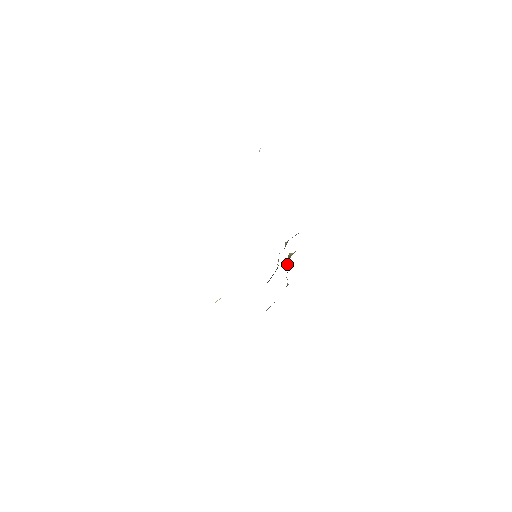
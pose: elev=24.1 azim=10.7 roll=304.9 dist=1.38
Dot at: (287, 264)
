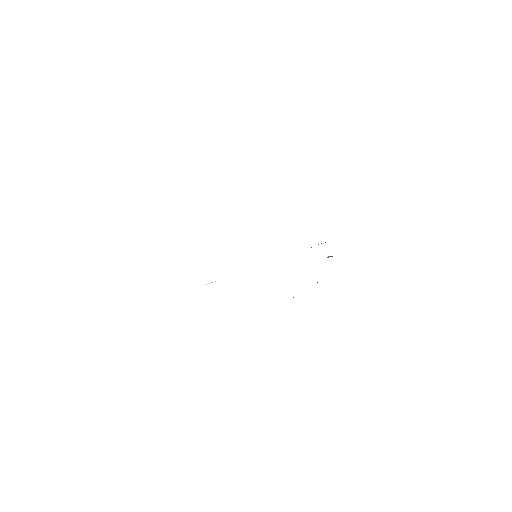
Dot at: occluded
